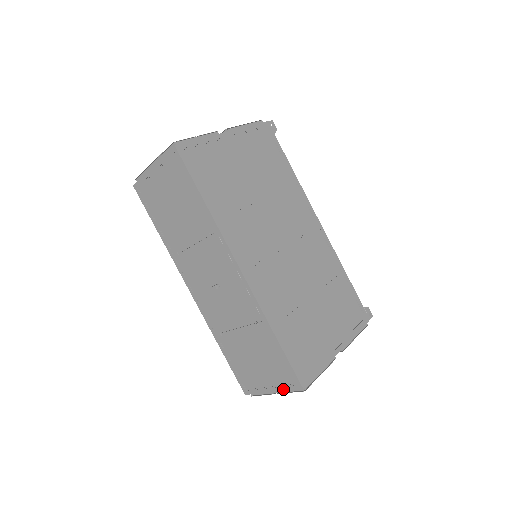
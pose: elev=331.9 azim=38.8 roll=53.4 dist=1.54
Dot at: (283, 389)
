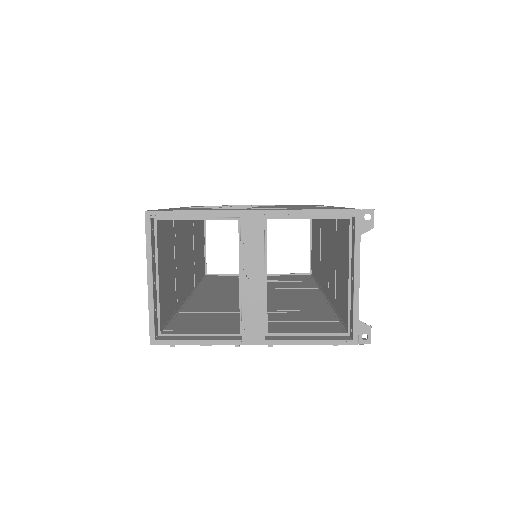
Dot at: (147, 251)
